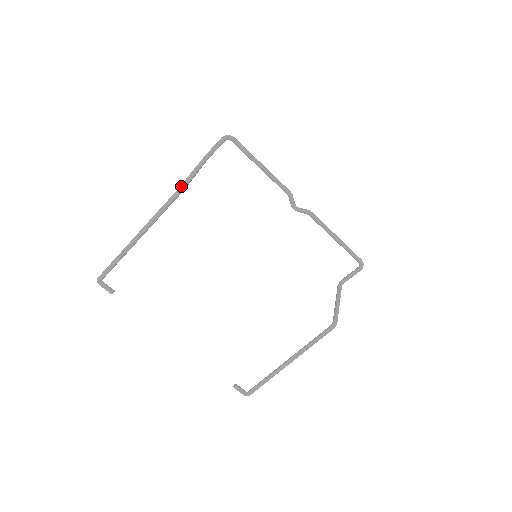
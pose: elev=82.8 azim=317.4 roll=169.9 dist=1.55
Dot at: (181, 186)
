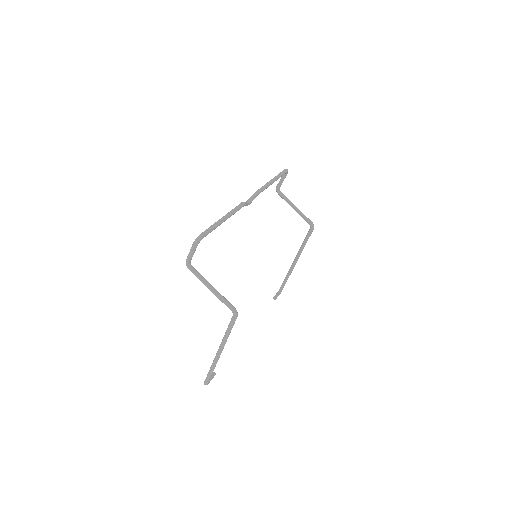
Dot at: (234, 312)
